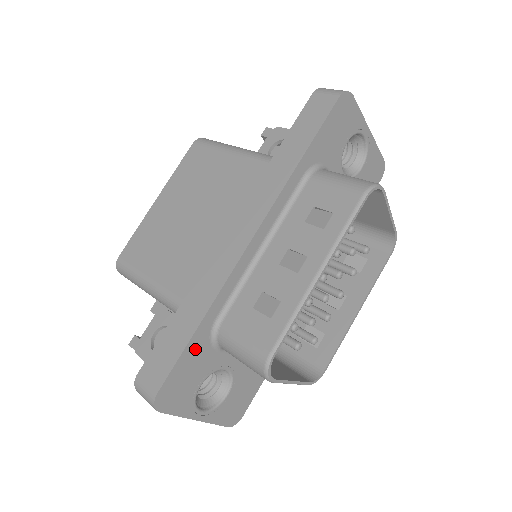
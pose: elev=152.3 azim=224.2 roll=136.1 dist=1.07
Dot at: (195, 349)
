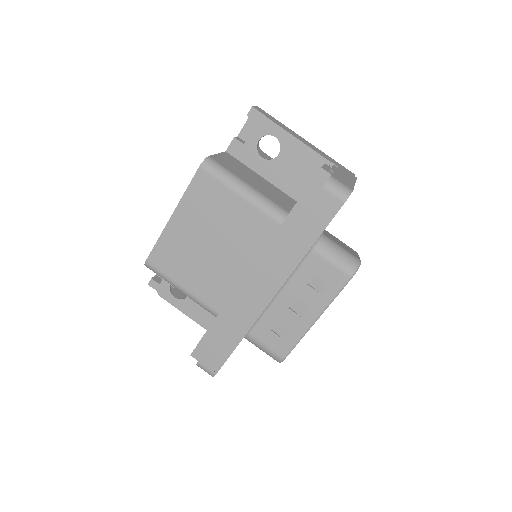
Dot at: occluded
